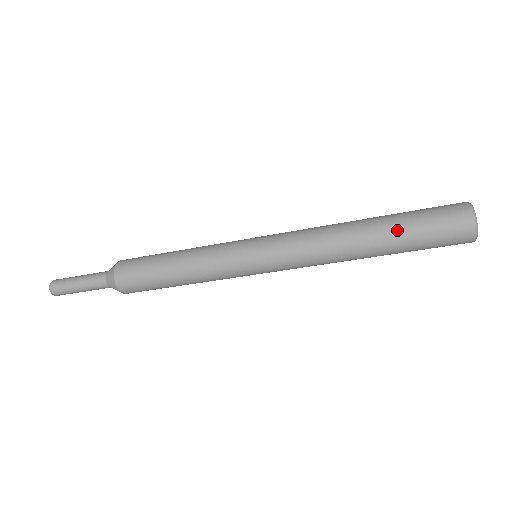
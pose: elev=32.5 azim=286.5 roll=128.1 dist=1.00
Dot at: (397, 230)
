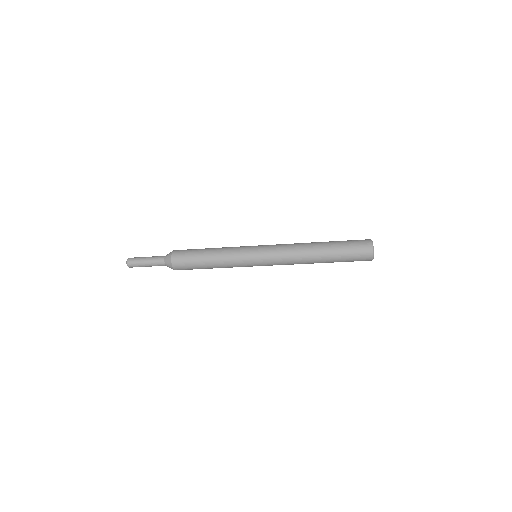
Dot at: (334, 246)
